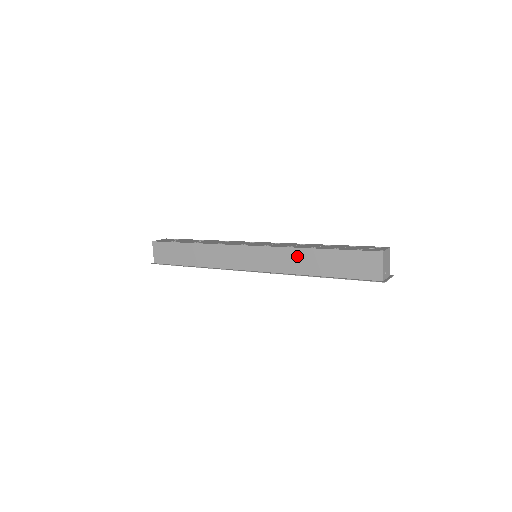
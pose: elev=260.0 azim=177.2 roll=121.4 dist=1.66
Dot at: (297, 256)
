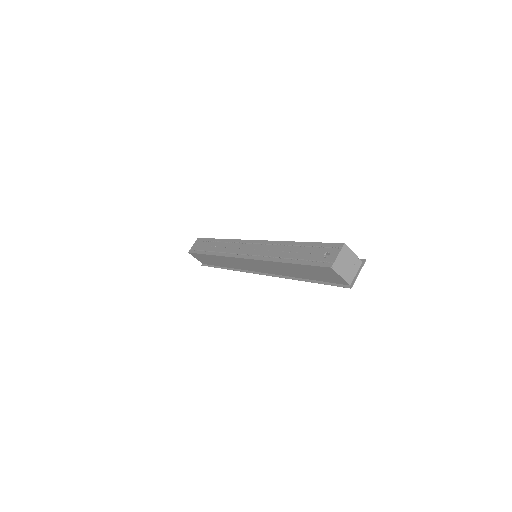
Dot at: (277, 266)
